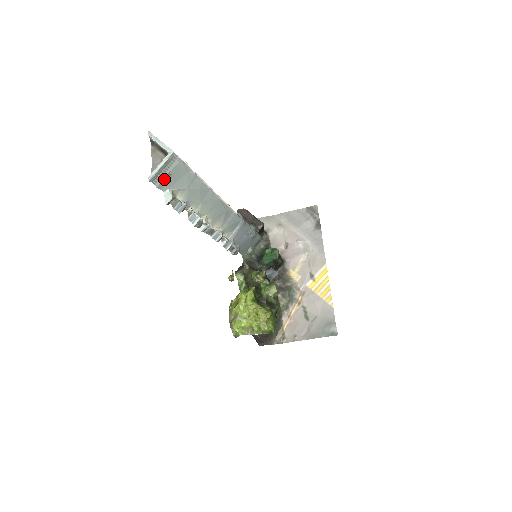
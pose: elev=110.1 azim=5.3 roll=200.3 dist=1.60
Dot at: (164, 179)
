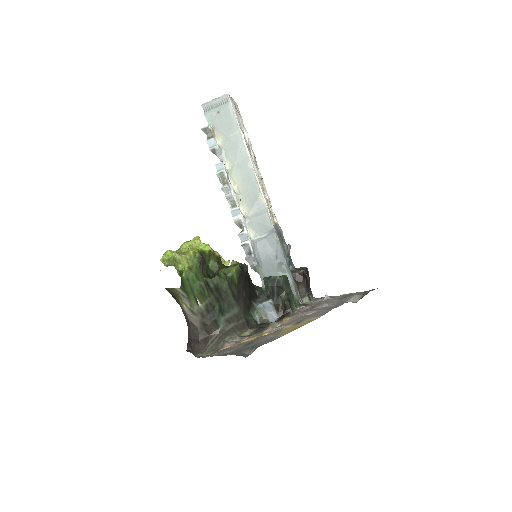
Dot at: (213, 113)
